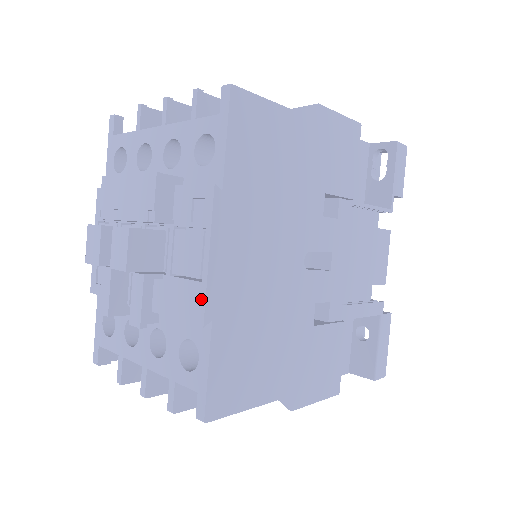
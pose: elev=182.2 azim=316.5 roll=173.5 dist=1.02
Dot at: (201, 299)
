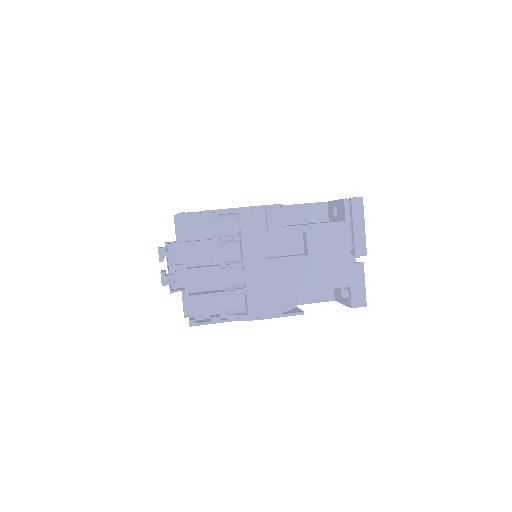
Dot at: occluded
